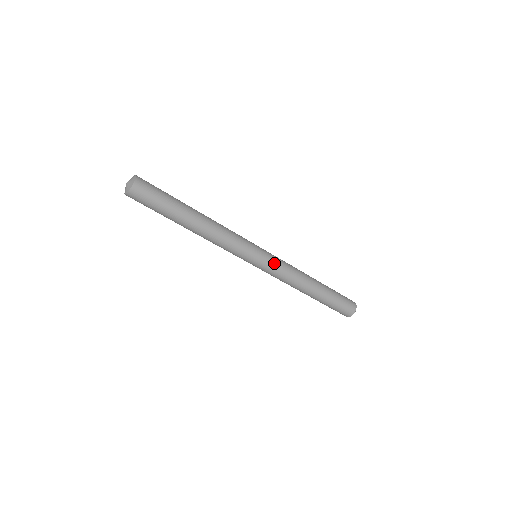
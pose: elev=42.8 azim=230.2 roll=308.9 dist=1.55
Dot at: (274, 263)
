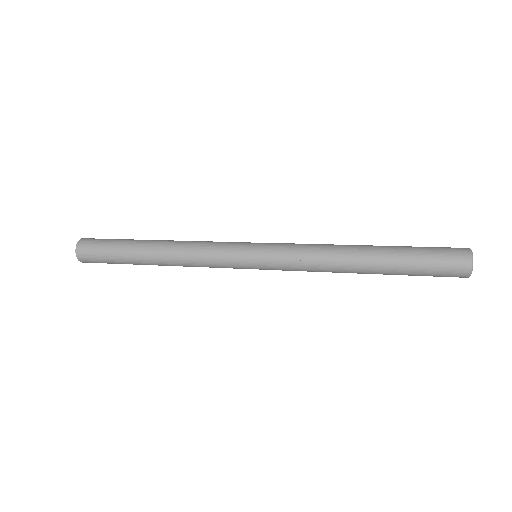
Dot at: occluded
